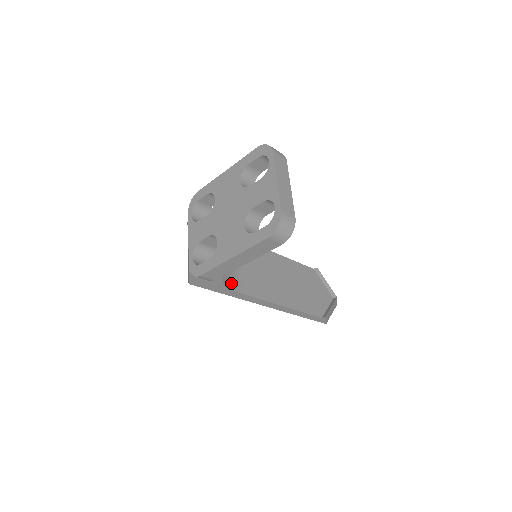
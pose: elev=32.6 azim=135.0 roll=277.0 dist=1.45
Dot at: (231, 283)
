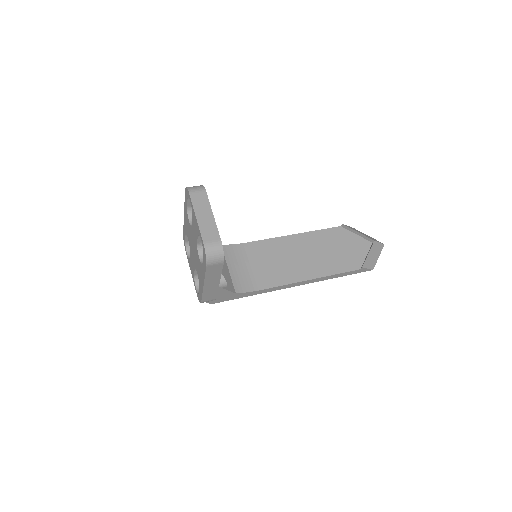
Dot at: (246, 287)
